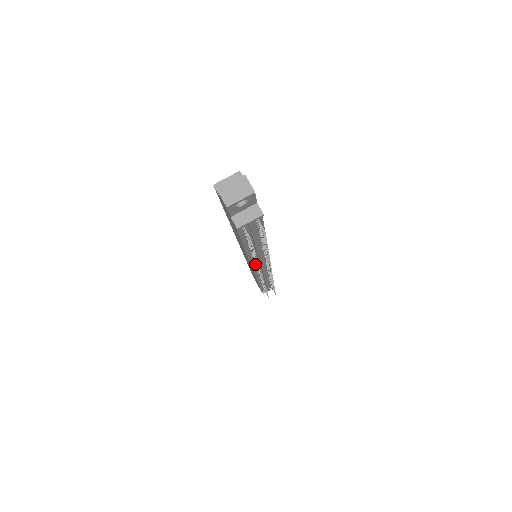
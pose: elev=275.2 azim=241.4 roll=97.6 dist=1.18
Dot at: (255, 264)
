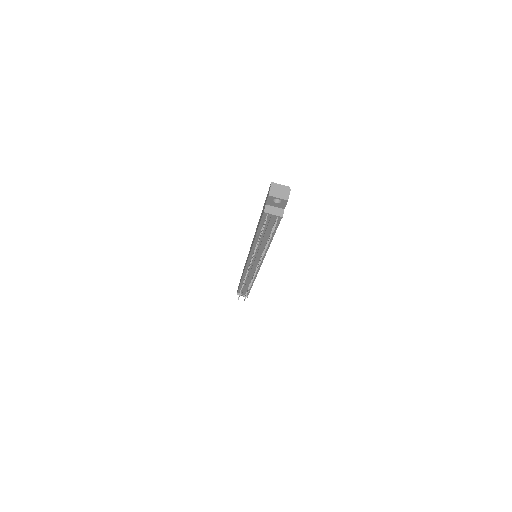
Dot at: (252, 256)
